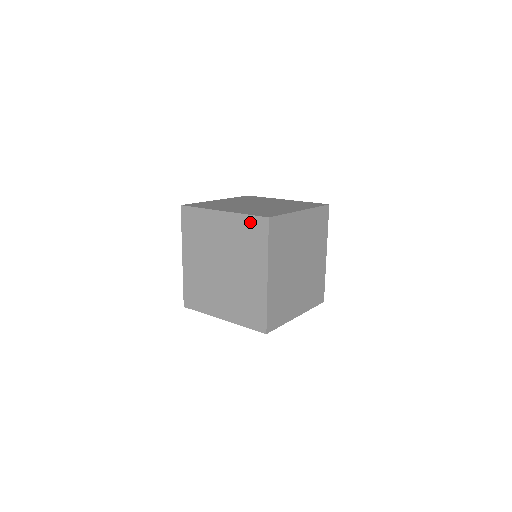
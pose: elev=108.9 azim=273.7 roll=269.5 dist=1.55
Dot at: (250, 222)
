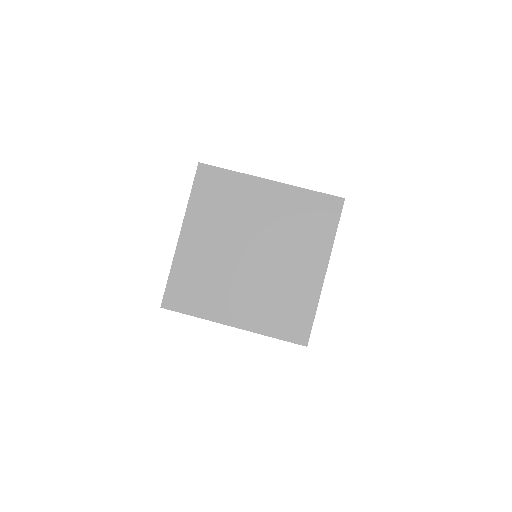
Dot at: occluded
